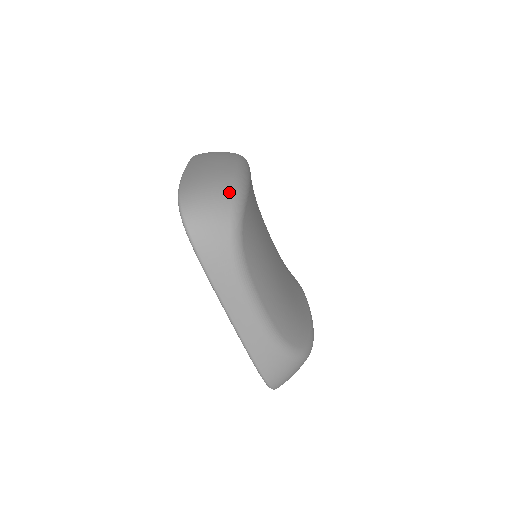
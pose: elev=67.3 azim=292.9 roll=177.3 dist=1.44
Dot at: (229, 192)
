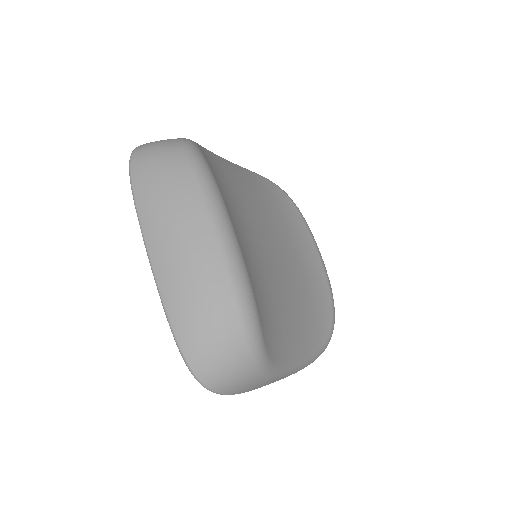
Dot at: (240, 334)
